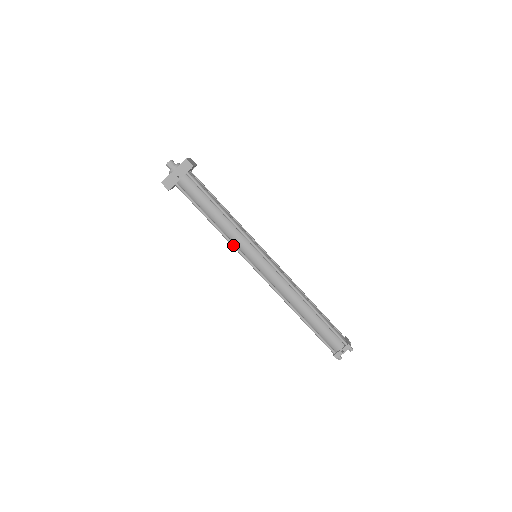
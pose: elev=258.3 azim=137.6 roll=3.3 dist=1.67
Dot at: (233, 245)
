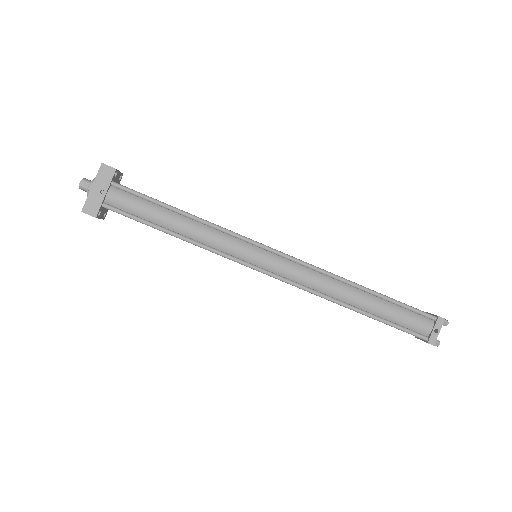
Dot at: (218, 253)
